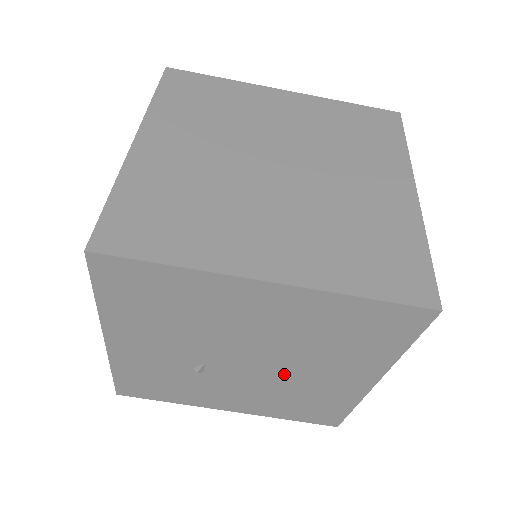
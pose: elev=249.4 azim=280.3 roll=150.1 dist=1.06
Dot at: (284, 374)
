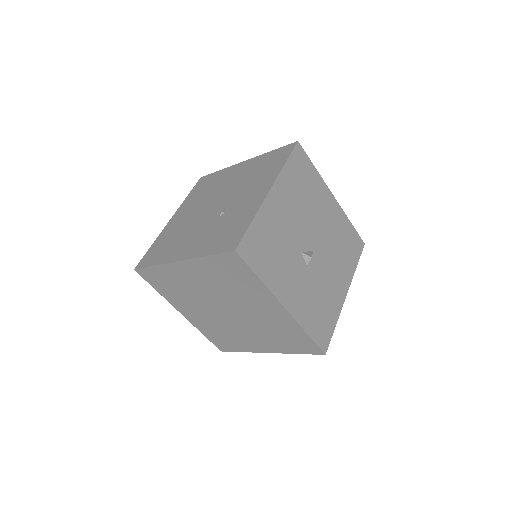
Dot at: occluded
